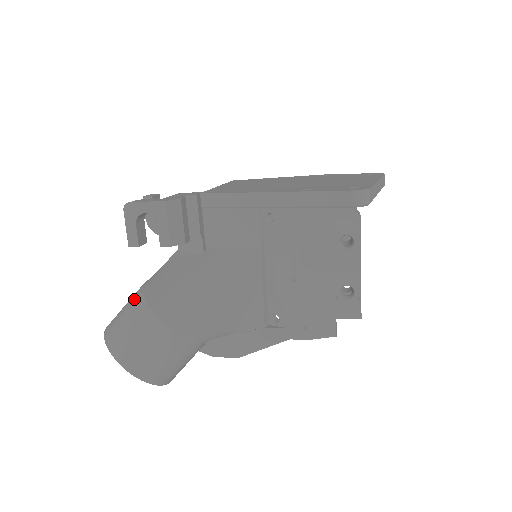
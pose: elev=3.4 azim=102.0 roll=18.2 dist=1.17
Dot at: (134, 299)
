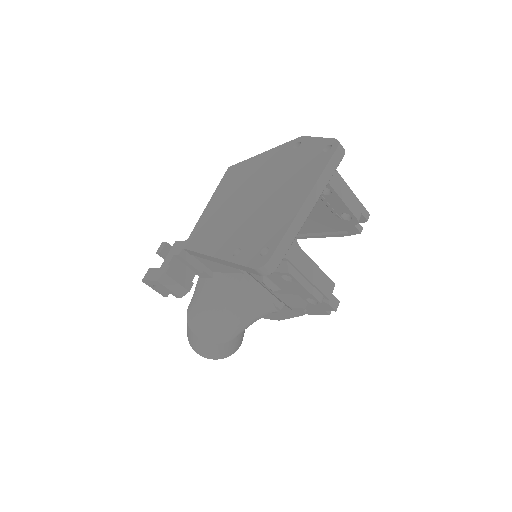
Dot at: occluded
